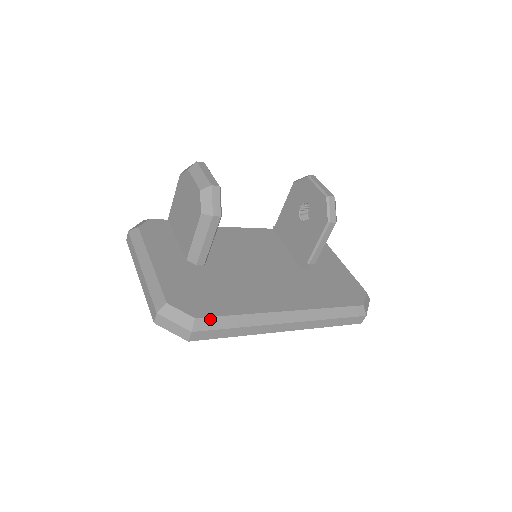
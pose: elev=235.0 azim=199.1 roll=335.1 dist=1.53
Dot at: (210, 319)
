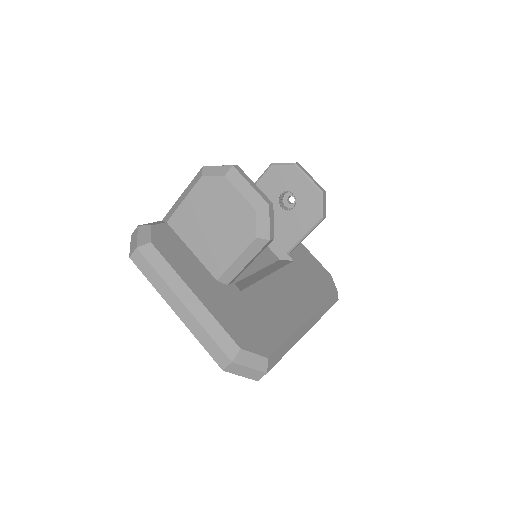
Dot at: (275, 353)
